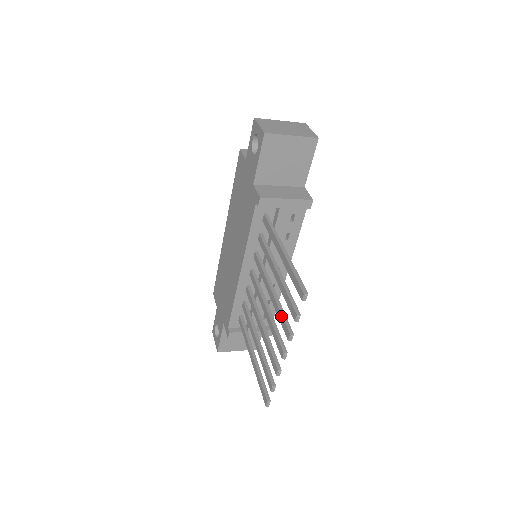
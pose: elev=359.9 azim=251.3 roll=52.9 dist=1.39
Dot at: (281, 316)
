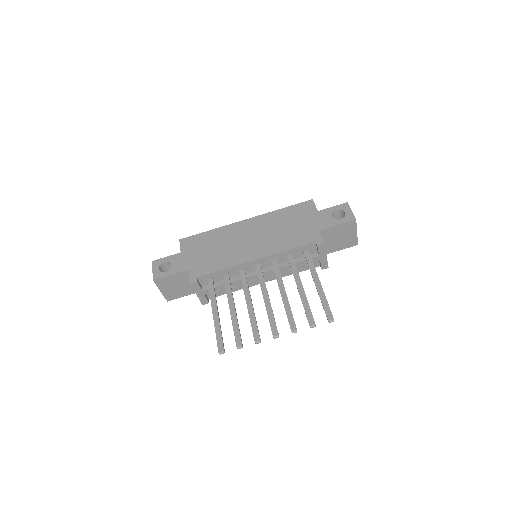
Dot at: (292, 314)
